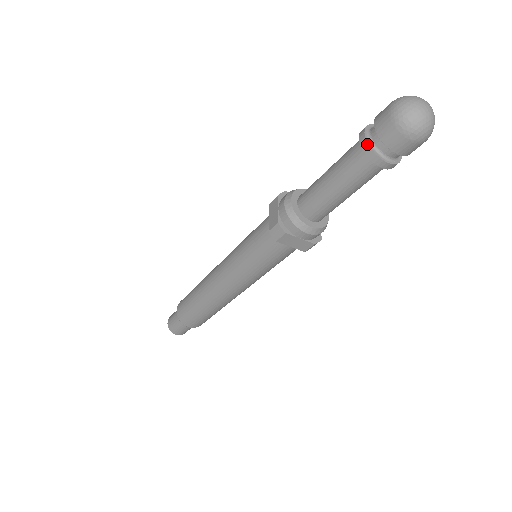
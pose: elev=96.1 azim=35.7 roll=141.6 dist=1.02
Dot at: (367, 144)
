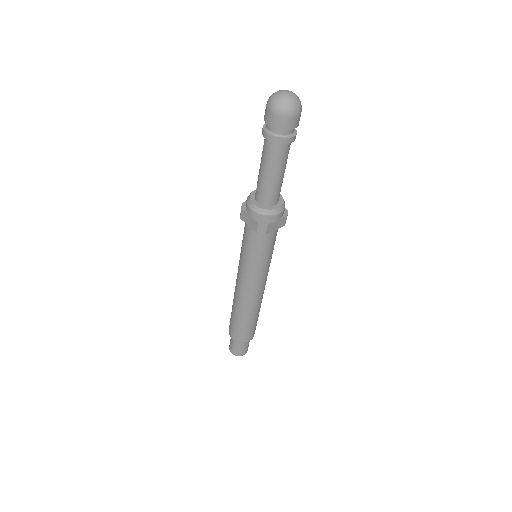
Dot at: (274, 138)
